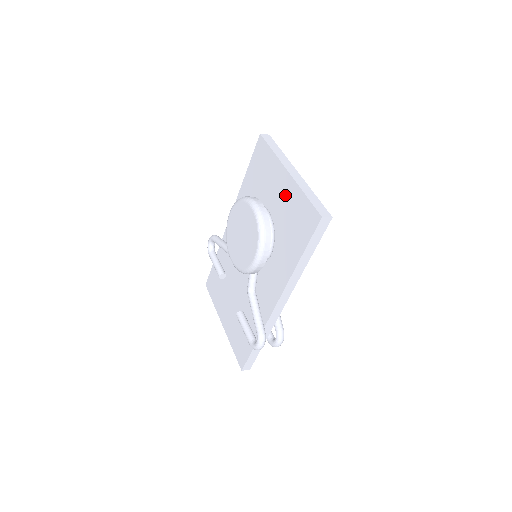
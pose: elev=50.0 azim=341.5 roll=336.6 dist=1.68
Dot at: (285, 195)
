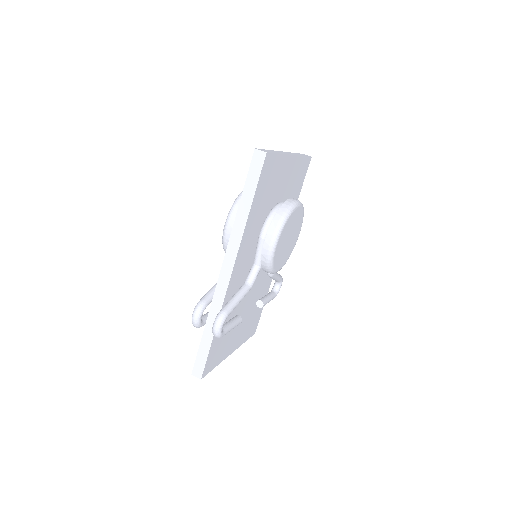
Dot at: occluded
